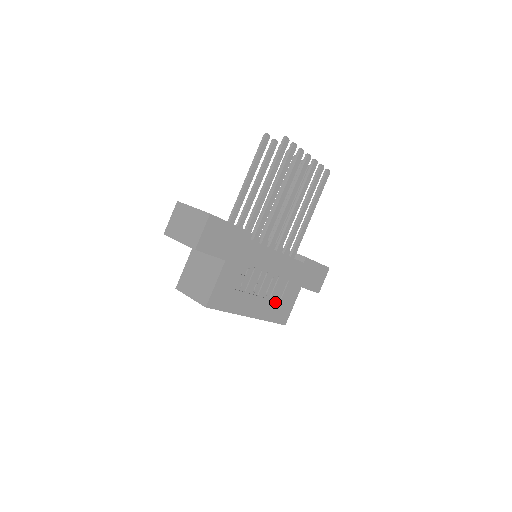
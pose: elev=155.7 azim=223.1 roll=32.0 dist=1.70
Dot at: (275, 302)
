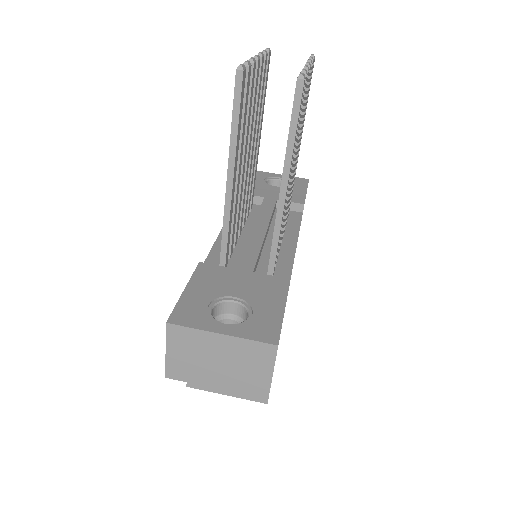
Dot at: occluded
